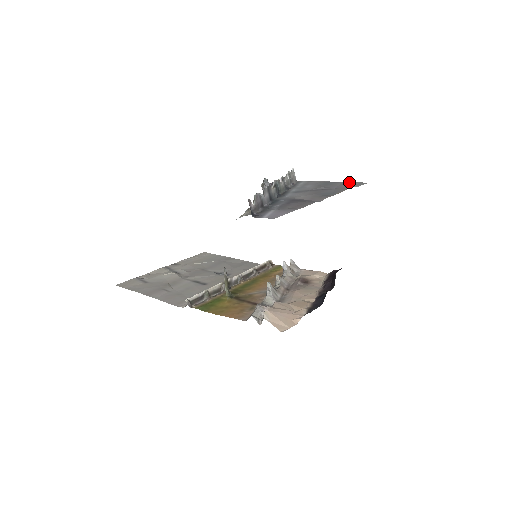
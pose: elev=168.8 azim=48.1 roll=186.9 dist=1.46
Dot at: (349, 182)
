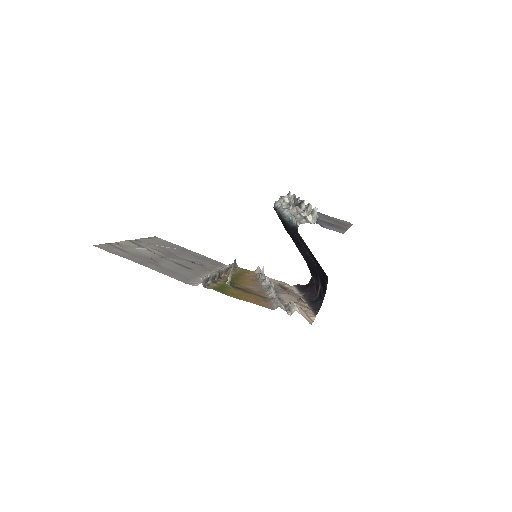
Dot at: (339, 219)
